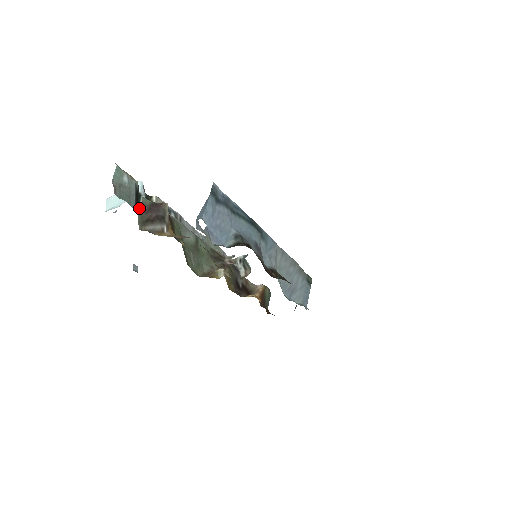
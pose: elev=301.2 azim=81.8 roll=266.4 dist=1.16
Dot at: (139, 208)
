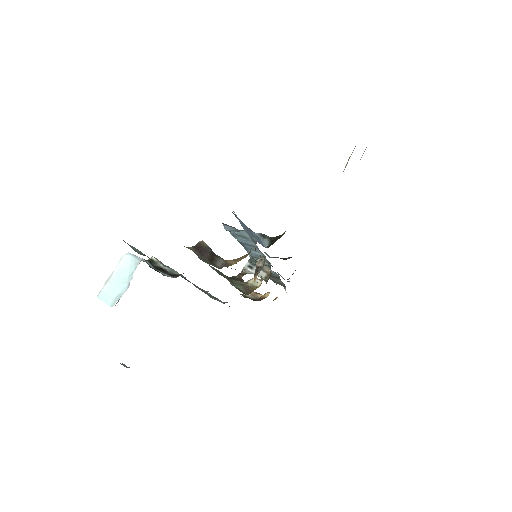
Dot at: (159, 272)
